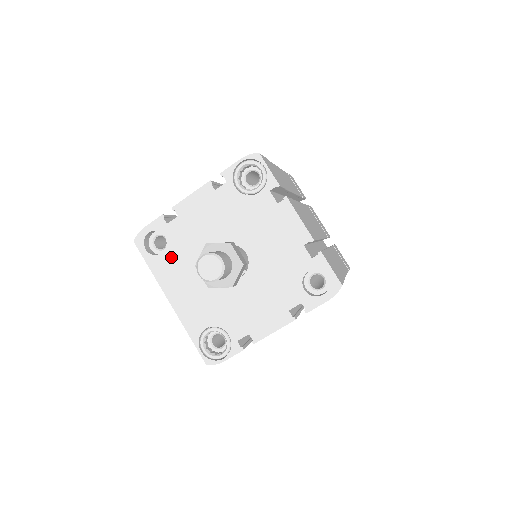
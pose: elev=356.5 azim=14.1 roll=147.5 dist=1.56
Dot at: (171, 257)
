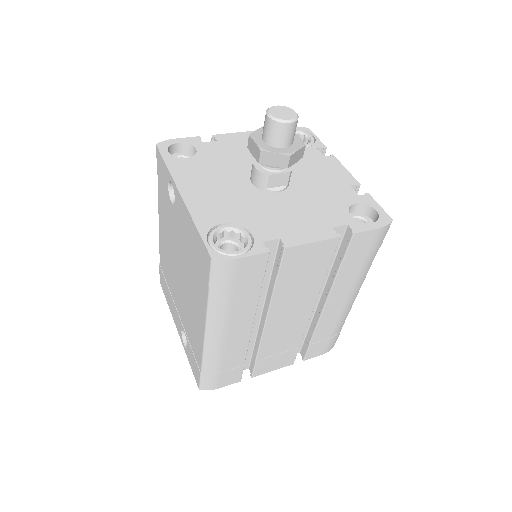
Dot at: (197, 163)
